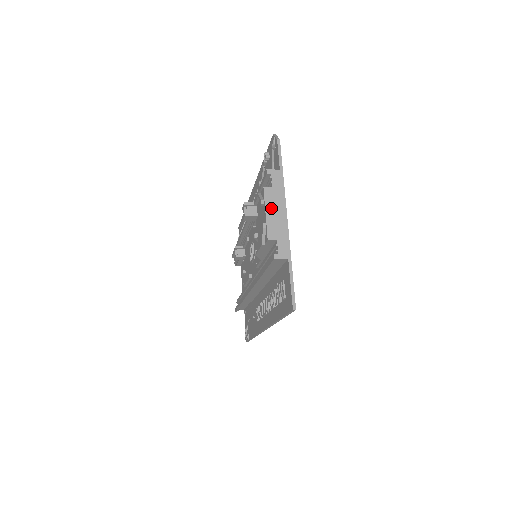
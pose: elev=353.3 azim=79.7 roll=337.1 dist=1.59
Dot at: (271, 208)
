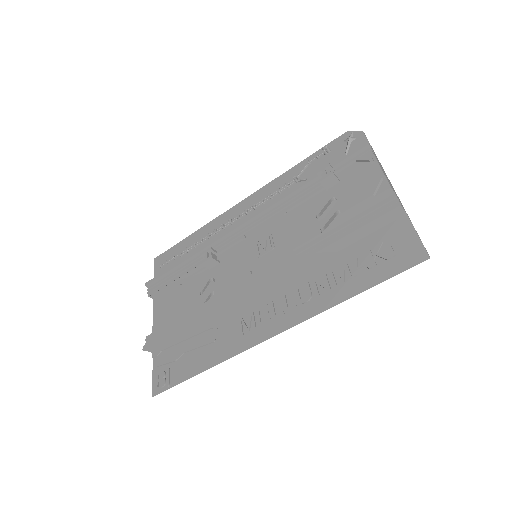
Dot at: occluded
